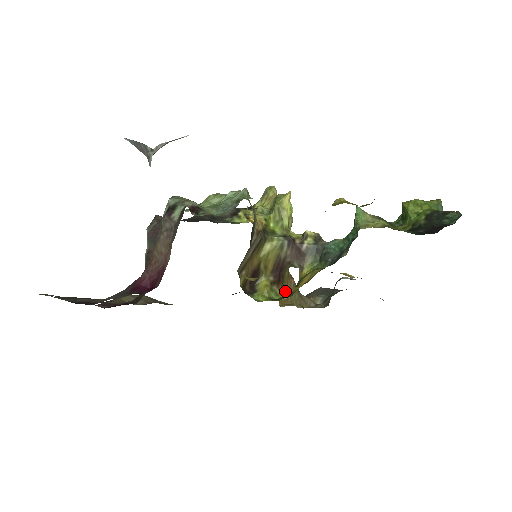
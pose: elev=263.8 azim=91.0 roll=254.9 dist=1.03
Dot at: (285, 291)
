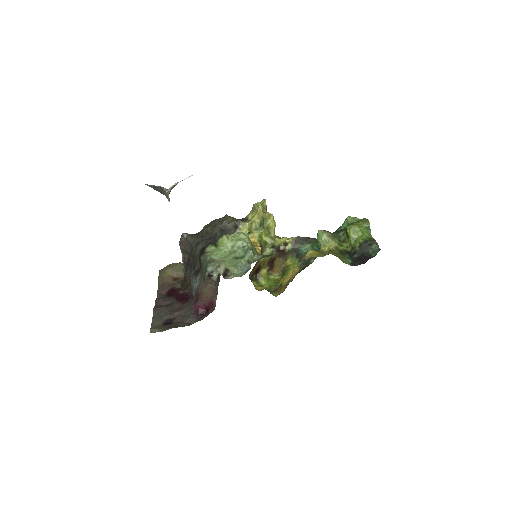
Dot at: (275, 263)
